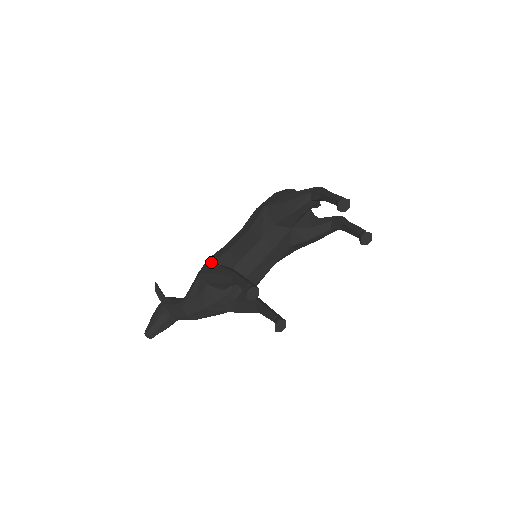
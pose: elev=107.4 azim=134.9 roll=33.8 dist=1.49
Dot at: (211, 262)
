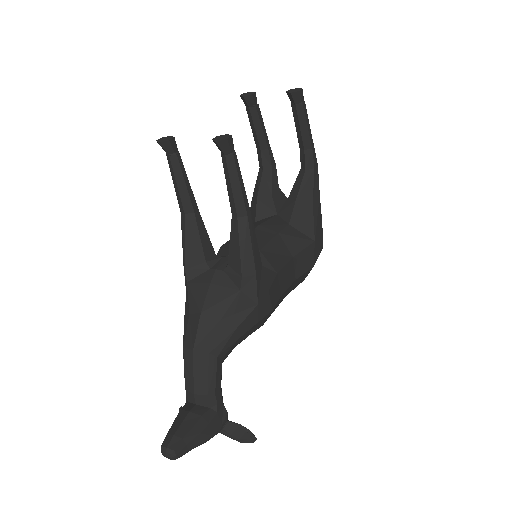
Dot at: occluded
